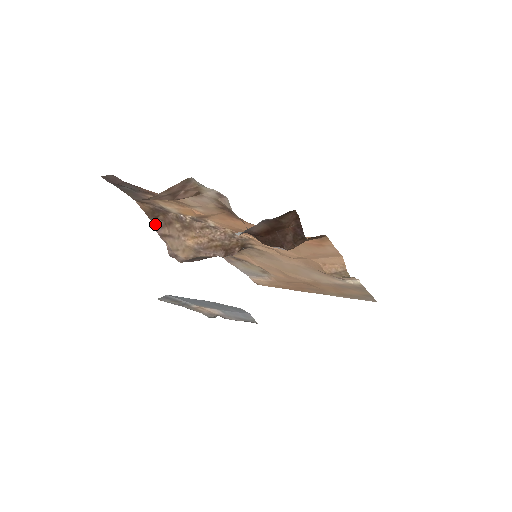
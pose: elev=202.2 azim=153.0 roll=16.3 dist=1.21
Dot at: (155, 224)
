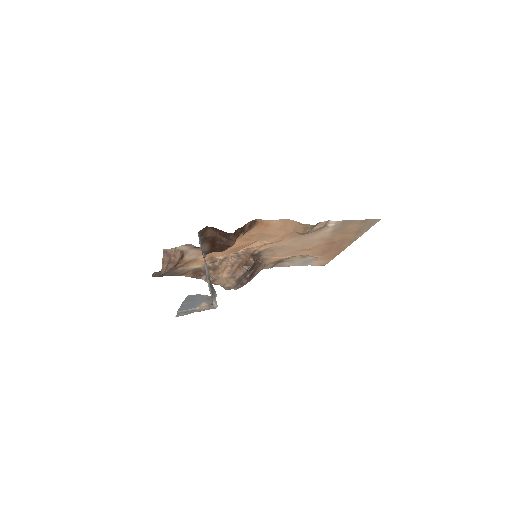
Dot at: (203, 279)
